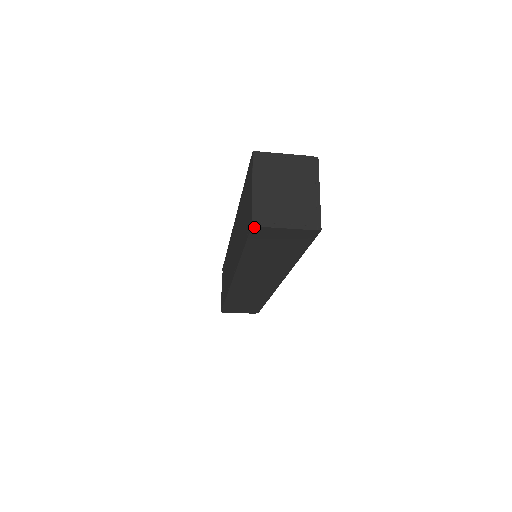
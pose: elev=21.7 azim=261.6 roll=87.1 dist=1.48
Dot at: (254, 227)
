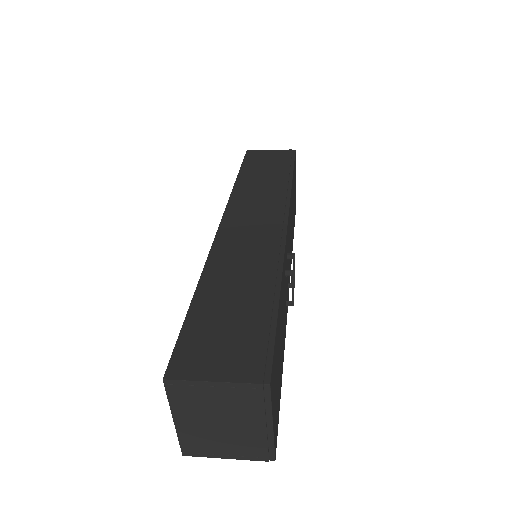
Dot at: (186, 453)
